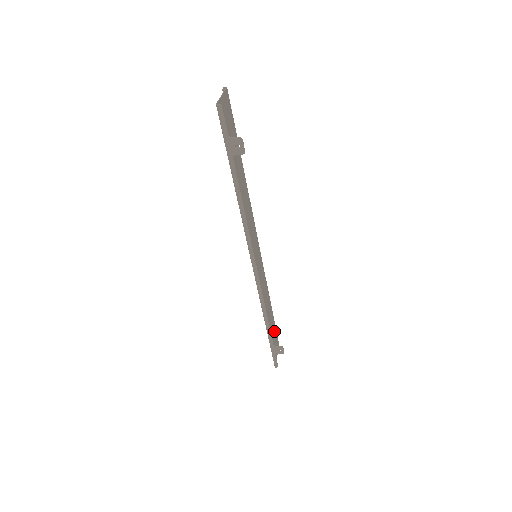
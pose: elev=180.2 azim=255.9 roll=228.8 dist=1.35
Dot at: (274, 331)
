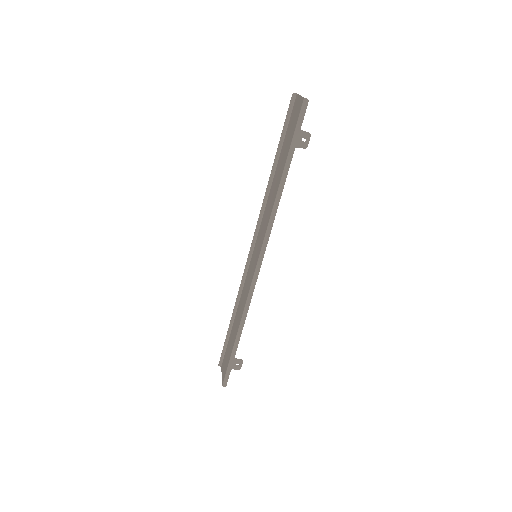
Dot at: (228, 347)
